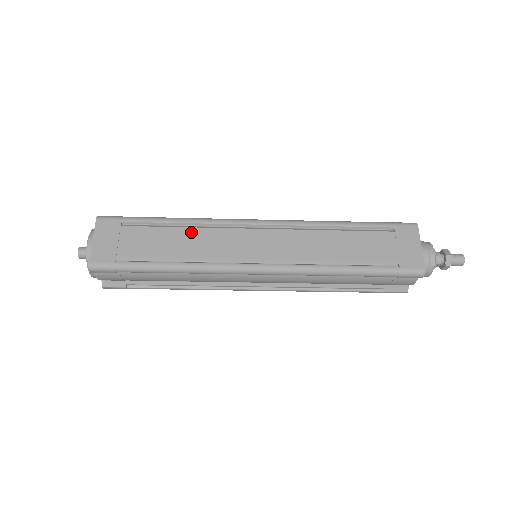
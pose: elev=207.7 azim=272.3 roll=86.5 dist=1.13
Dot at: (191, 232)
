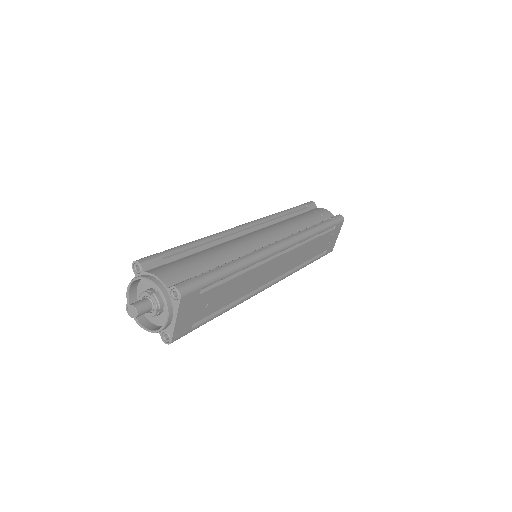
Dot at: (245, 277)
